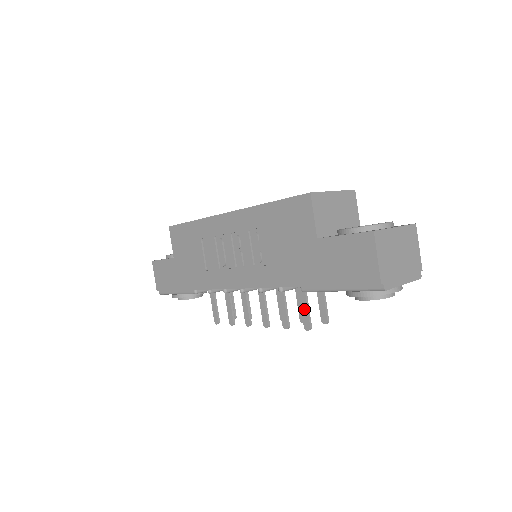
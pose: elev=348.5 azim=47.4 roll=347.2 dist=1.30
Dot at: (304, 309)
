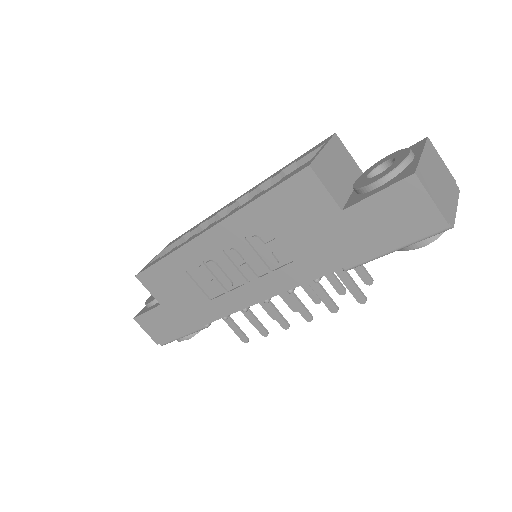
Dot at: (349, 285)
